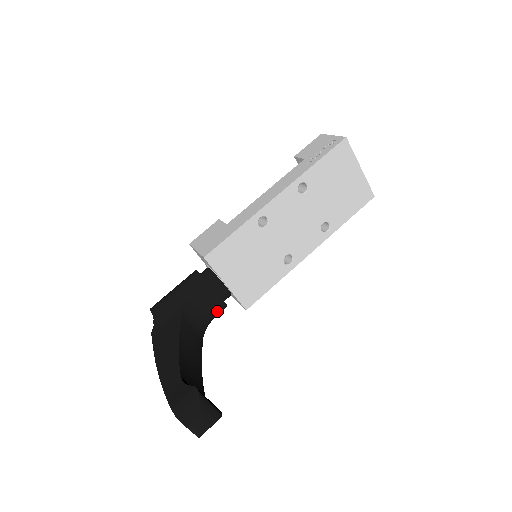
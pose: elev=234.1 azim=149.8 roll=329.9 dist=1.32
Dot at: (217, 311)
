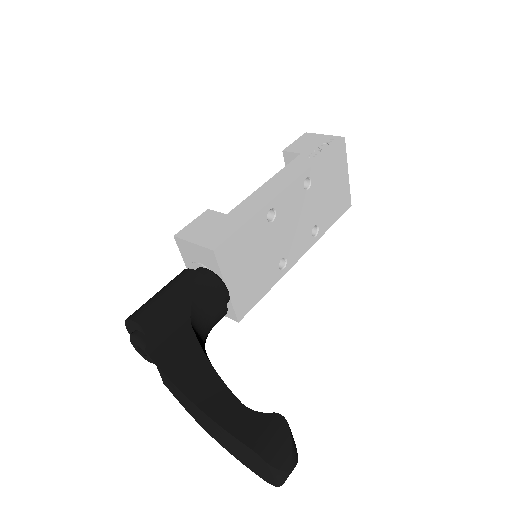
Dot at: (217, 322)
